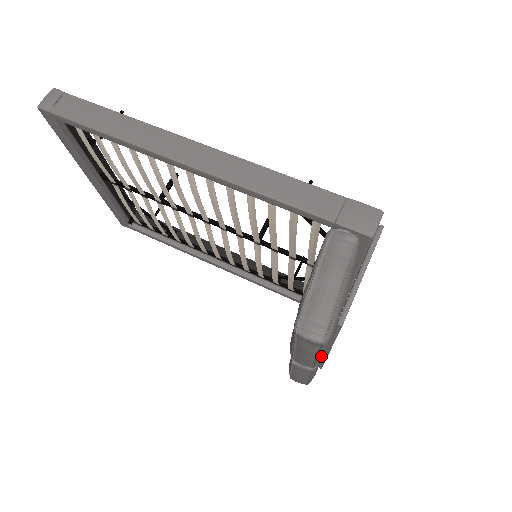
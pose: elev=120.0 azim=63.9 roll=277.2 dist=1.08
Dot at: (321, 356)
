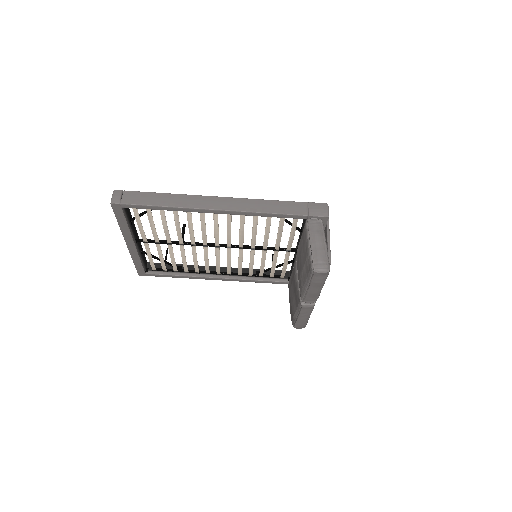
Dot at: occluded
